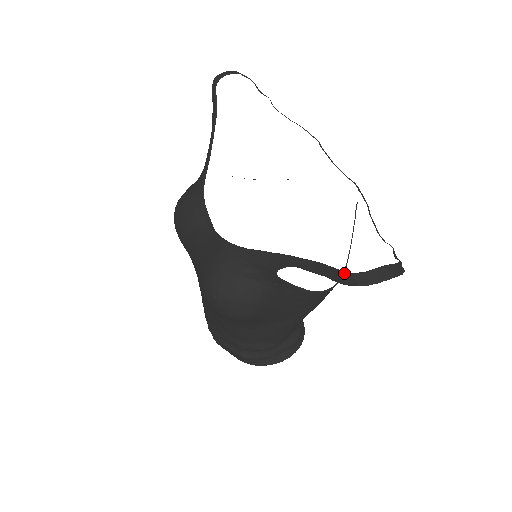
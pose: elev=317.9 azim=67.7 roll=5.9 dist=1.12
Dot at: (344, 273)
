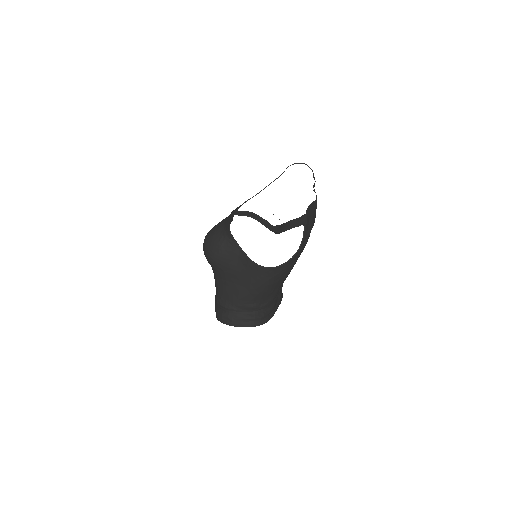
Dot at: (235, 212)
